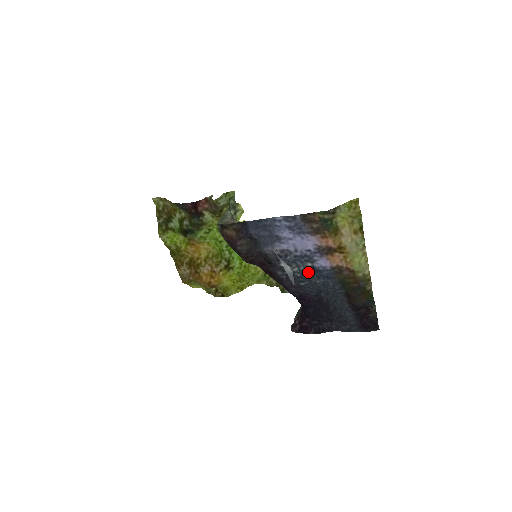
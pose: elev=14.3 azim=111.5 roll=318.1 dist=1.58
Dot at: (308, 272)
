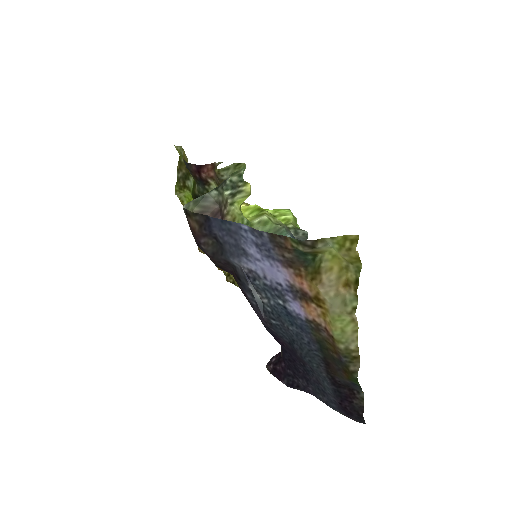
Dot at: (280, 311)
